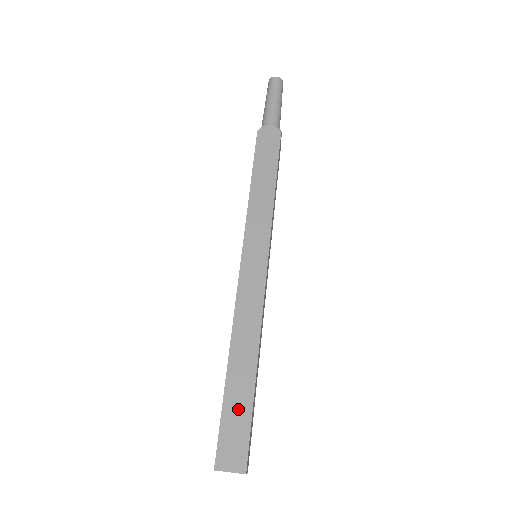
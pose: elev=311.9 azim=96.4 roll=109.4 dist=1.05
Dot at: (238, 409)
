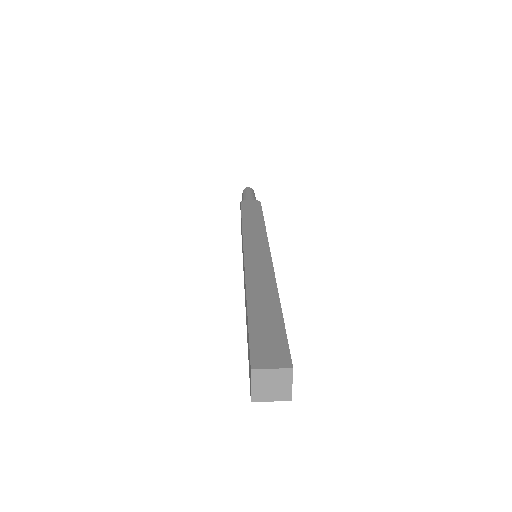
Dot at: (267, 324)
